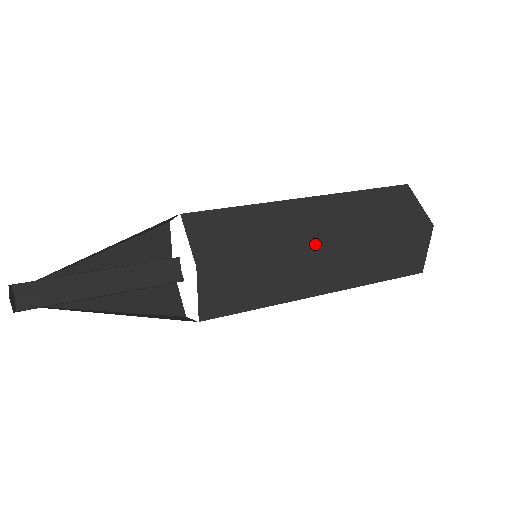
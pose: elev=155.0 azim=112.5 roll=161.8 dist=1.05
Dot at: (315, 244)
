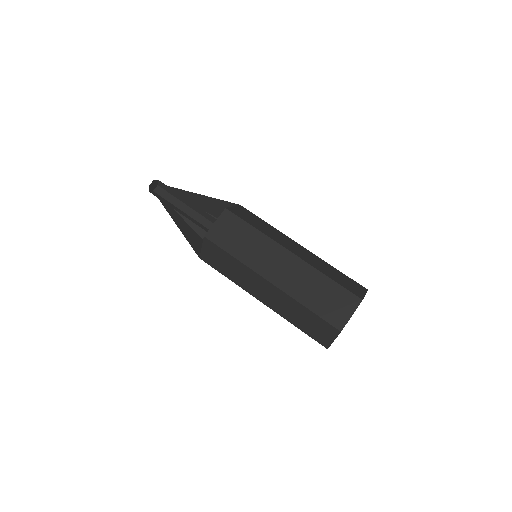
Dot at: (255, 297)
